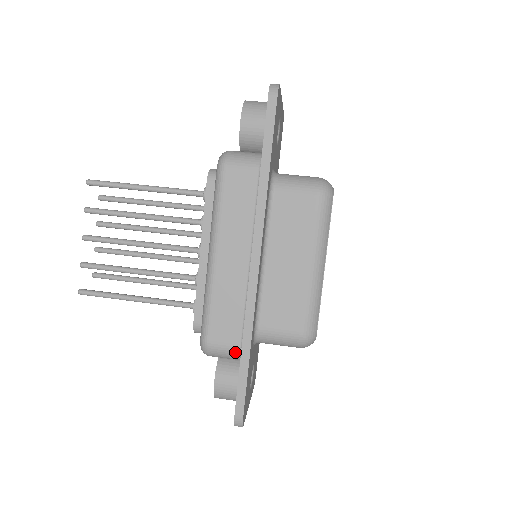
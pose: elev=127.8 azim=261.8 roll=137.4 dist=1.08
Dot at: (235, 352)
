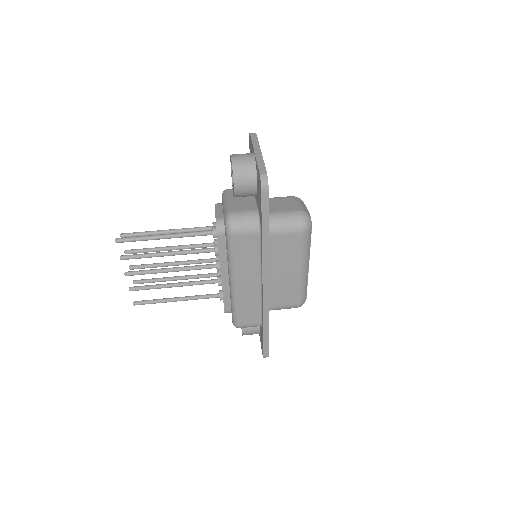
Dot at: occluded
